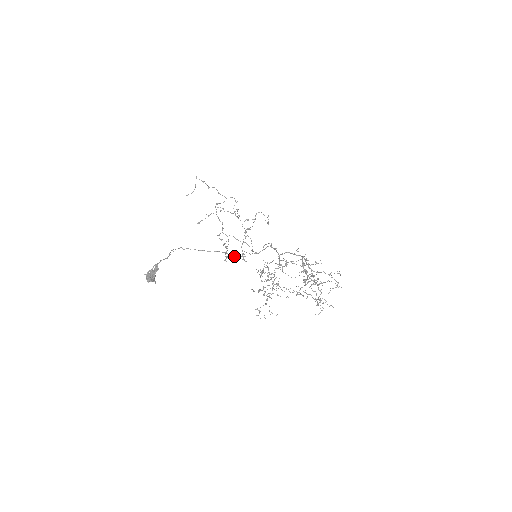
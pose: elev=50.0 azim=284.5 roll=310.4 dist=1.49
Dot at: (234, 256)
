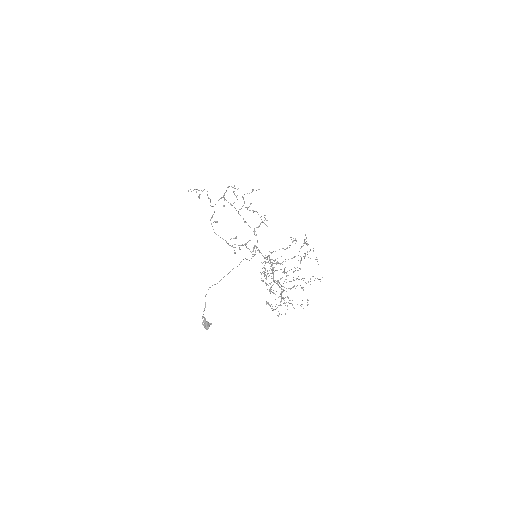
Dot at: (258, 227)
